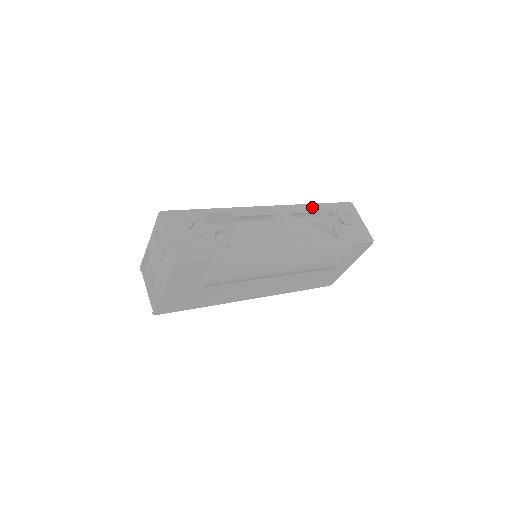
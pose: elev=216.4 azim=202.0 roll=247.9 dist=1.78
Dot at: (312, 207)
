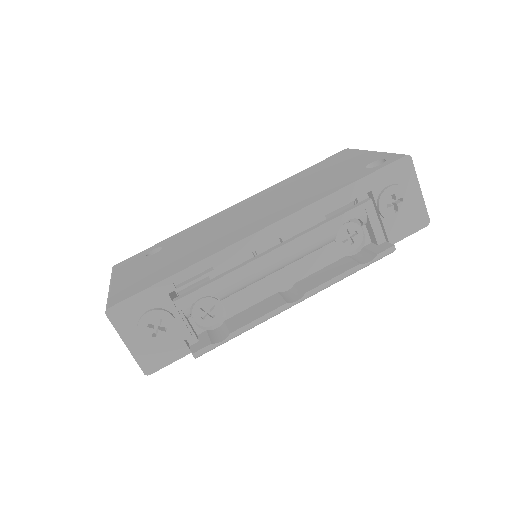
Dot at: (338, 198)
